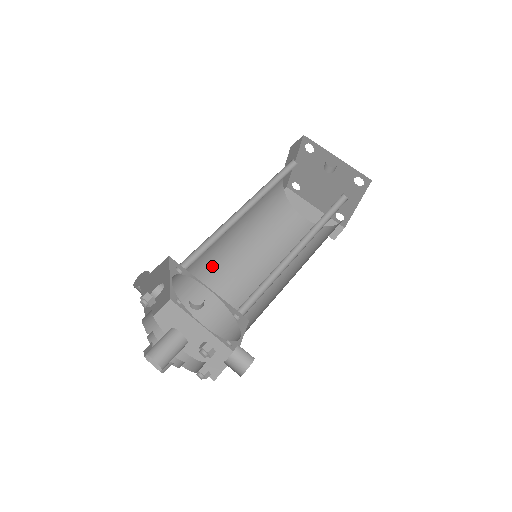
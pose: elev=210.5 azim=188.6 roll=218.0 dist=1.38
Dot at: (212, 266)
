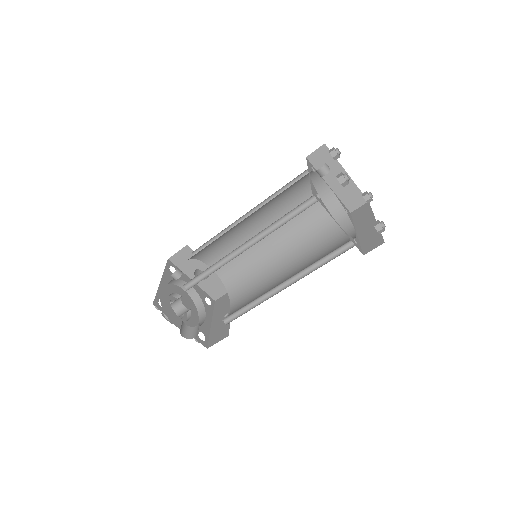
Dot at: (254, 266)
